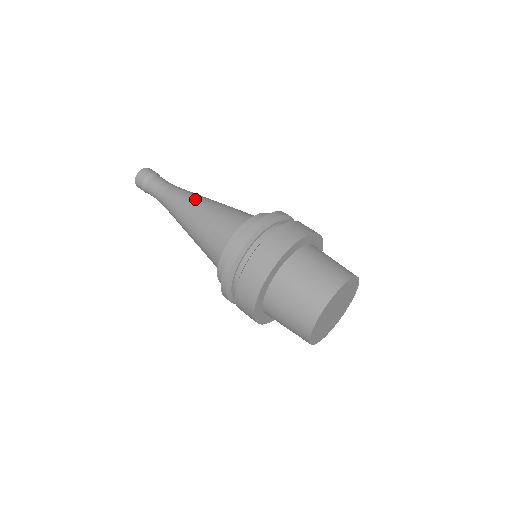
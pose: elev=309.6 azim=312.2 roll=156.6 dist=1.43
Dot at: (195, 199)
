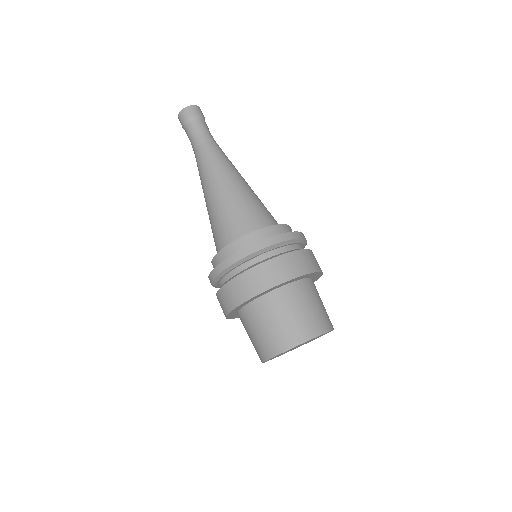
Dot at: (232, 170)
